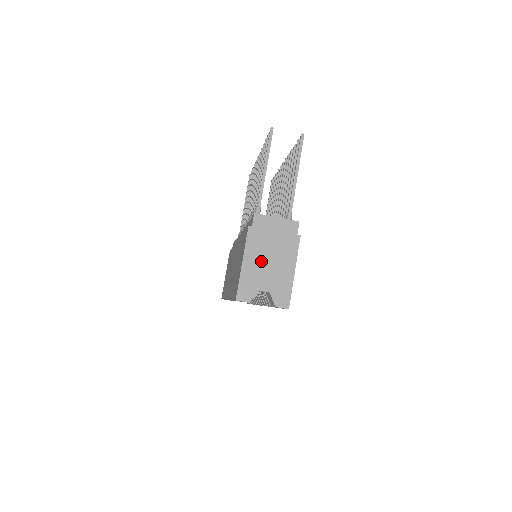
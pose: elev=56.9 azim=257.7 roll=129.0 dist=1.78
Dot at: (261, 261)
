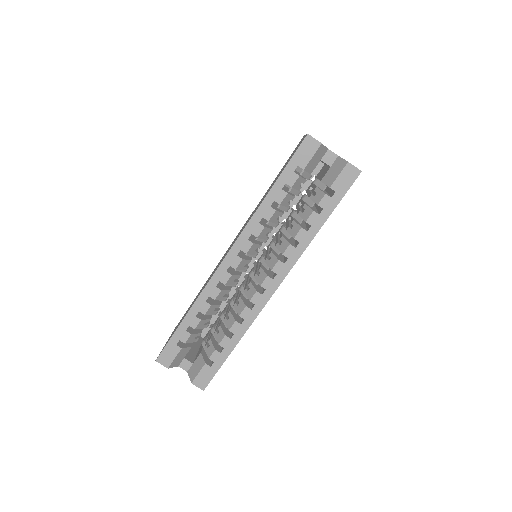
Dot at: occluded
